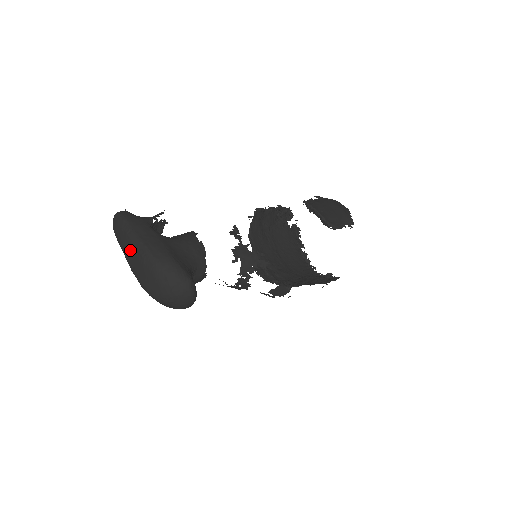
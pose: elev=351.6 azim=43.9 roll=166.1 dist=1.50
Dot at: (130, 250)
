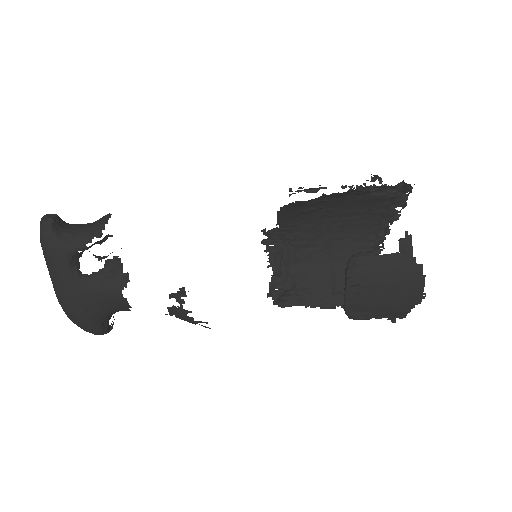
Dot at: occluded
